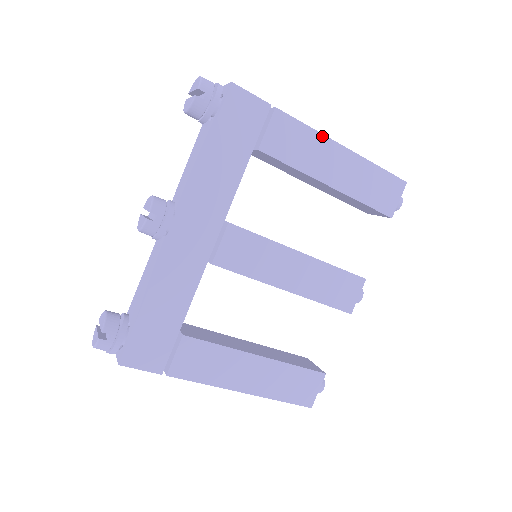
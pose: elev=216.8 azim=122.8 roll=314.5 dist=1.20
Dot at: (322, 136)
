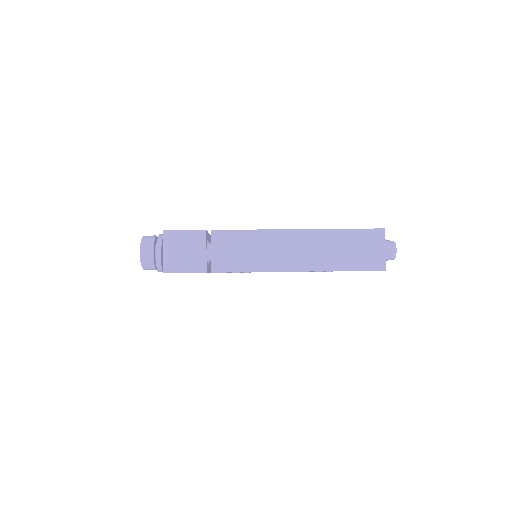
Dot at: occluded
